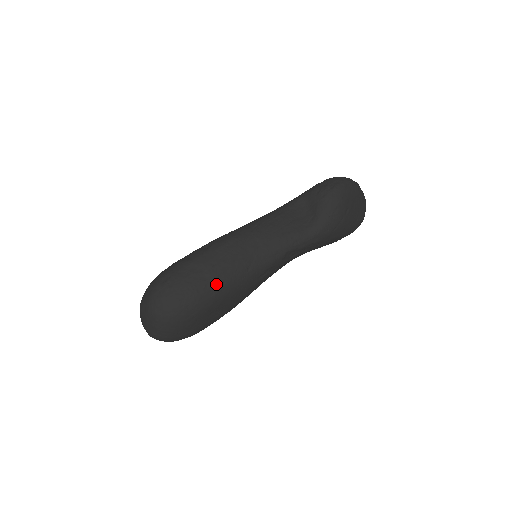
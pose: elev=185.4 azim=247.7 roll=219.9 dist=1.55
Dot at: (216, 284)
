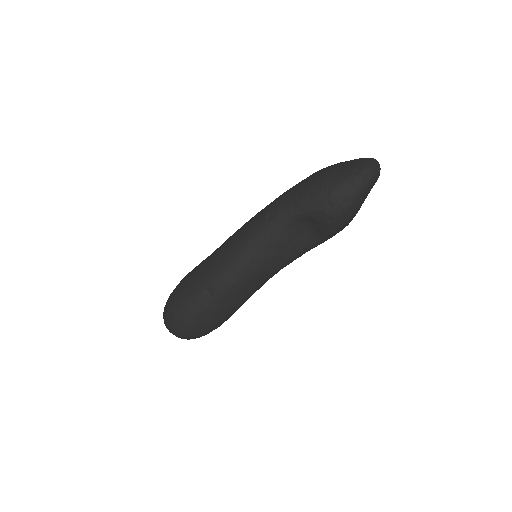
Dot at: (231, 314)
